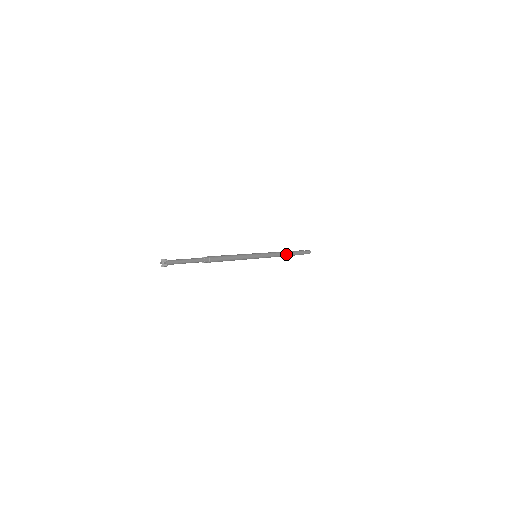
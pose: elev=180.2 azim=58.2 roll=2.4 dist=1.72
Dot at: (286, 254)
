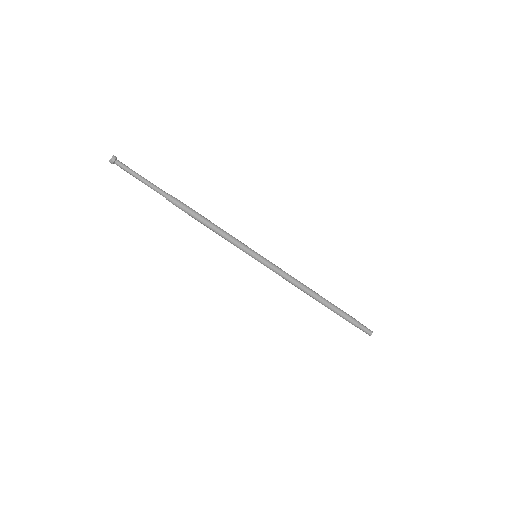
Dot at: (315, 293)
